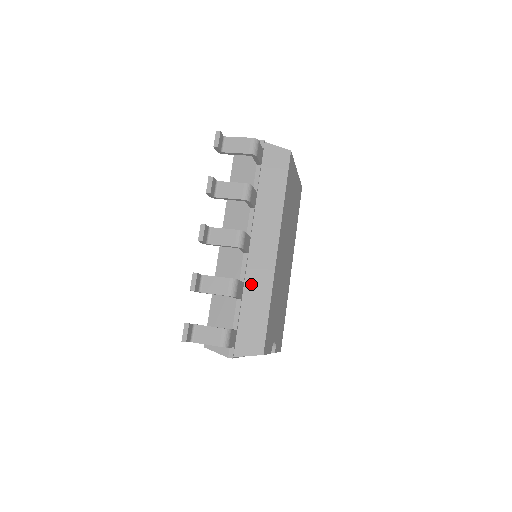
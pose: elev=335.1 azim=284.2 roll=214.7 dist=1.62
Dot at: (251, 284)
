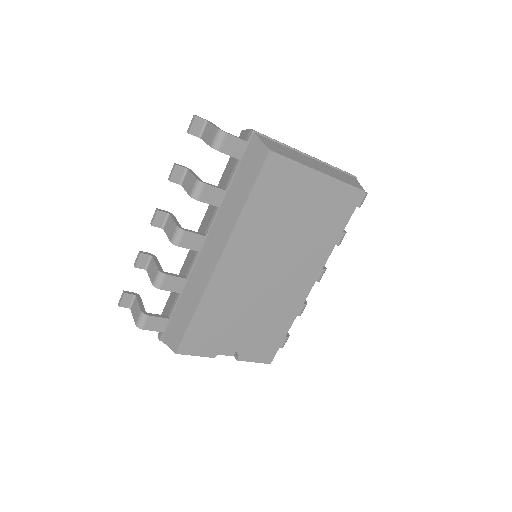
Dot at: (191, 283)
